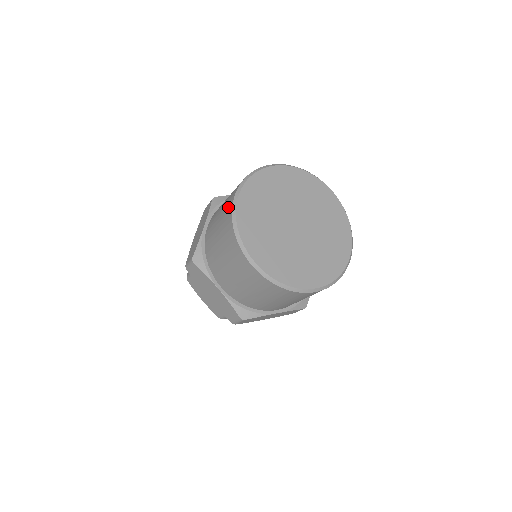
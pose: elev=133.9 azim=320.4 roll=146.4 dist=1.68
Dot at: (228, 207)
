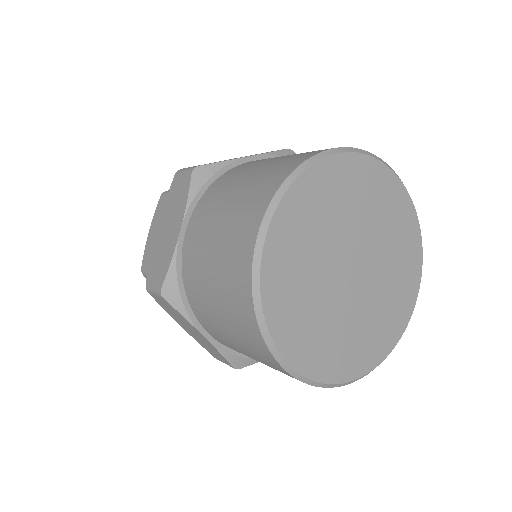
Dot at: occluded
